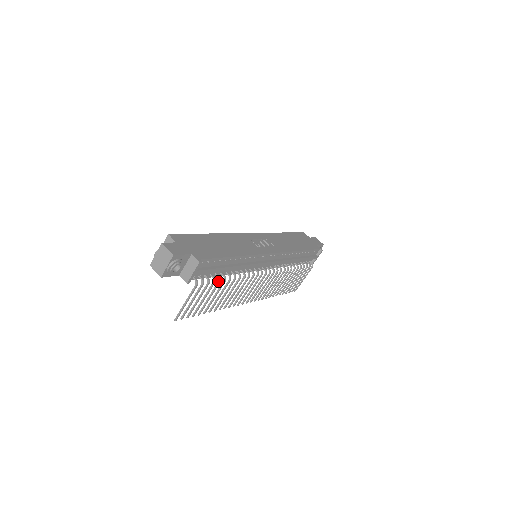
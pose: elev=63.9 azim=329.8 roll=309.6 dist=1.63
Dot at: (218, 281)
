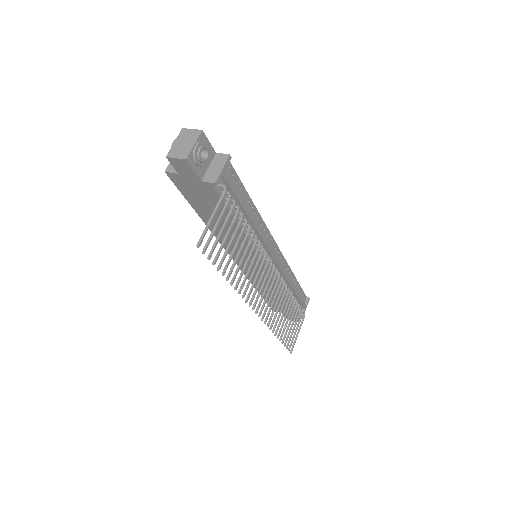
Dot at: (241, 217)
